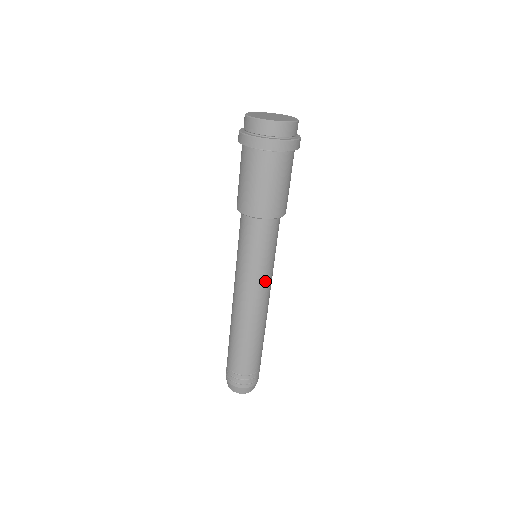
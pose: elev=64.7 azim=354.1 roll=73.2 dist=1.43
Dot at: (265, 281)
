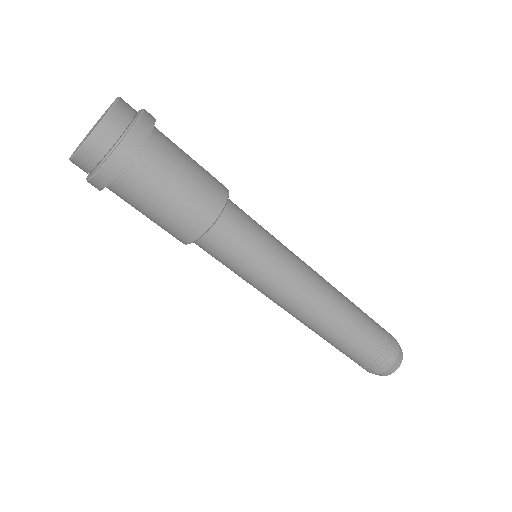
Dot at: (291, 268)
